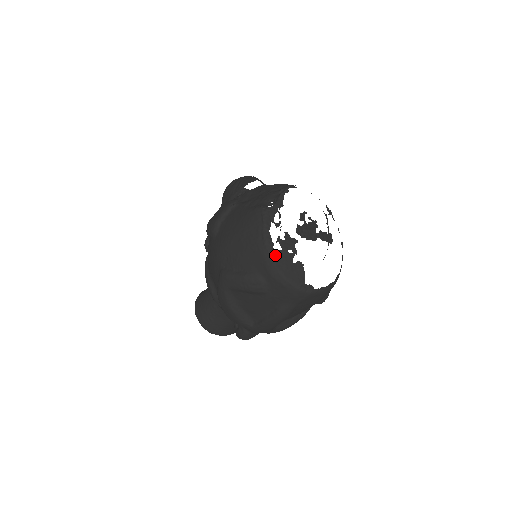
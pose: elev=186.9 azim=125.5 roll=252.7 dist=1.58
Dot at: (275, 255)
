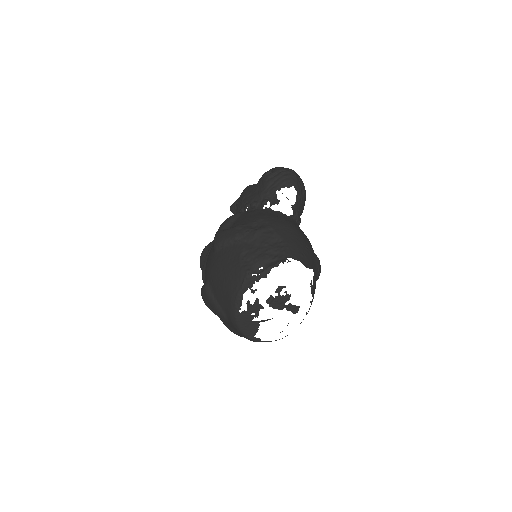
Dot at: (239, 313)
